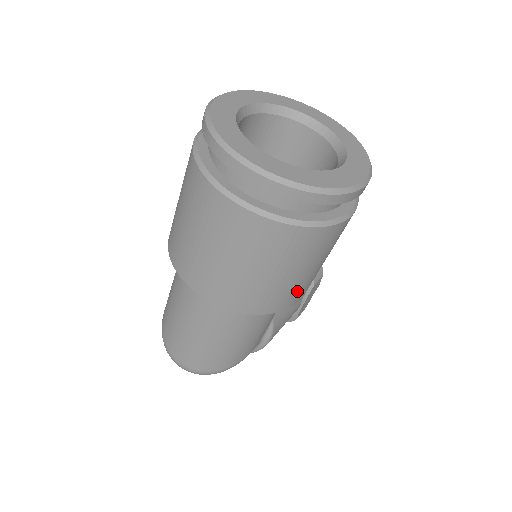
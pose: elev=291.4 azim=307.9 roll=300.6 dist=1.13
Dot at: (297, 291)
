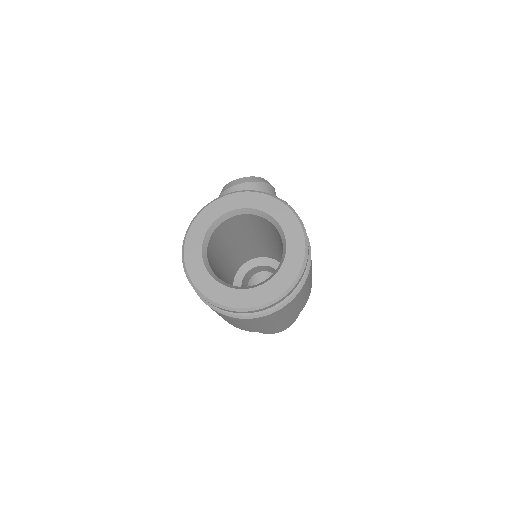
Dot at: occluded
